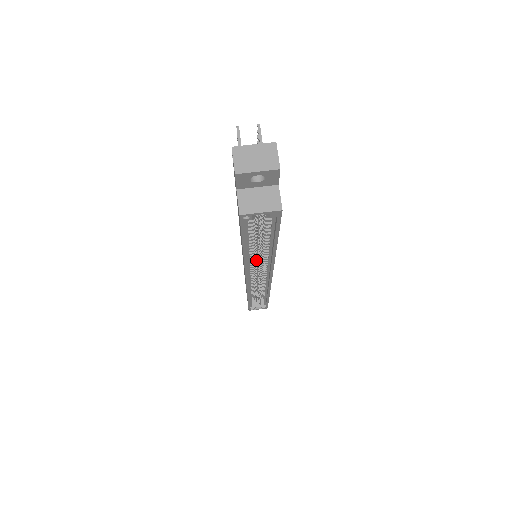
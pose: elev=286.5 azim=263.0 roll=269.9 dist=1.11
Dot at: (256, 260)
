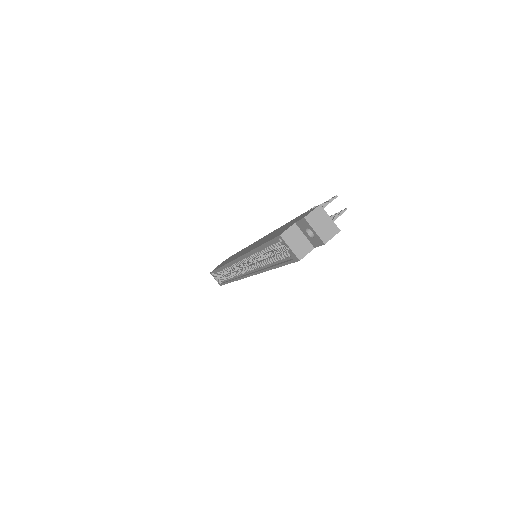
Dot at: occluded
